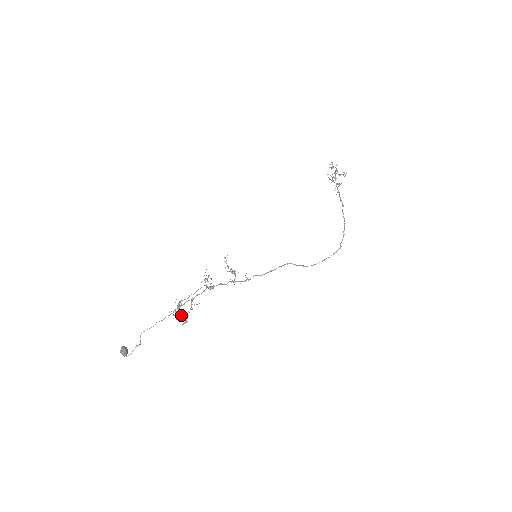
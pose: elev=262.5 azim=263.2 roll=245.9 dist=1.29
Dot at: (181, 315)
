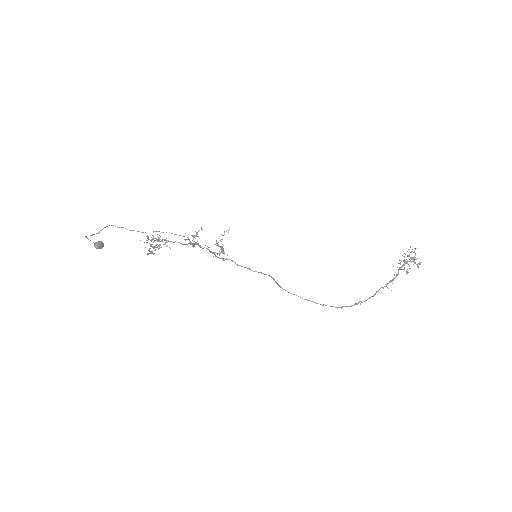
Dot at: occluded
